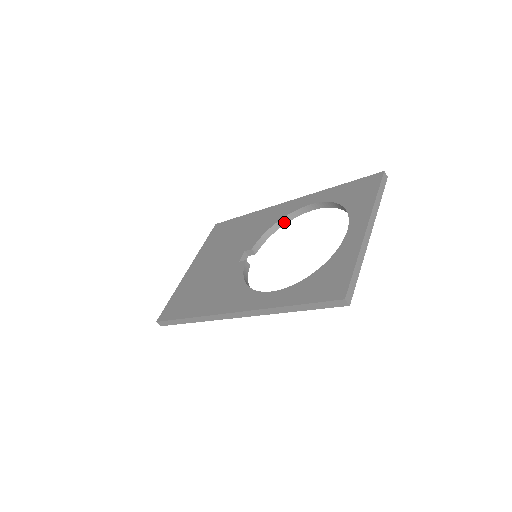
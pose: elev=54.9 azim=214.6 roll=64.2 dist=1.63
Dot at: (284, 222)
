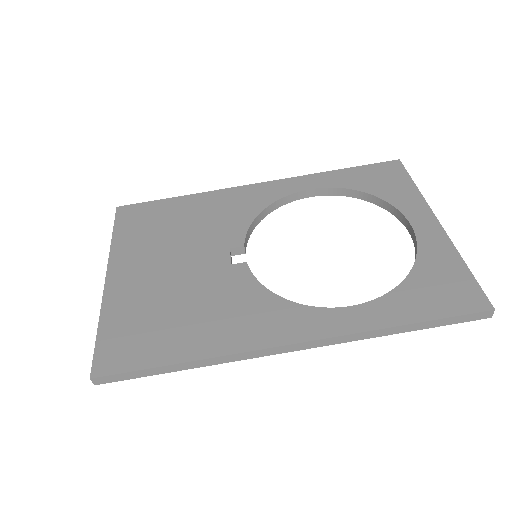
Dot at: (270, 210)
